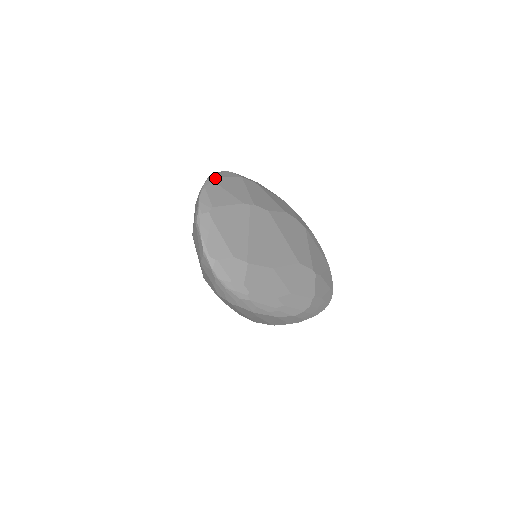
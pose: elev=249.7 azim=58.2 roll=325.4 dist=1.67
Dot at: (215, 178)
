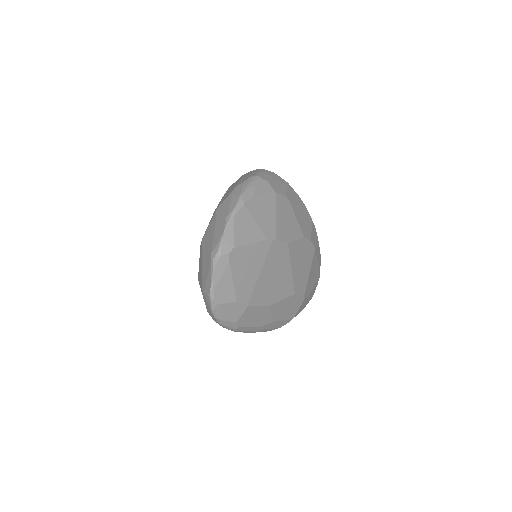
Dot at: (248, 200)
